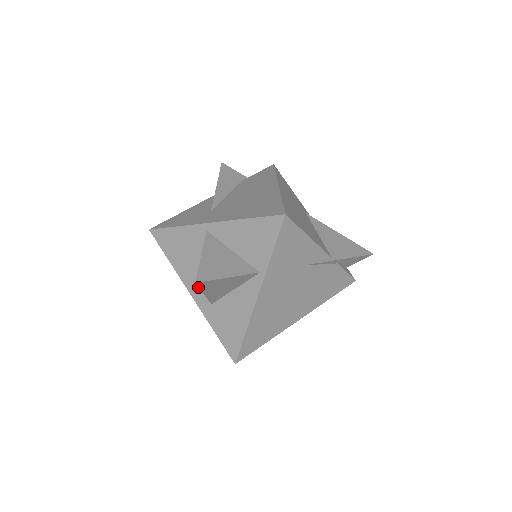
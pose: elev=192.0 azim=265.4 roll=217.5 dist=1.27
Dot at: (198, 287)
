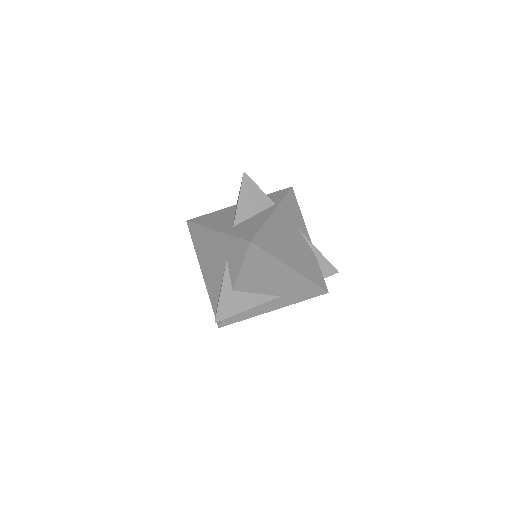
Dot at: (223, 225)
